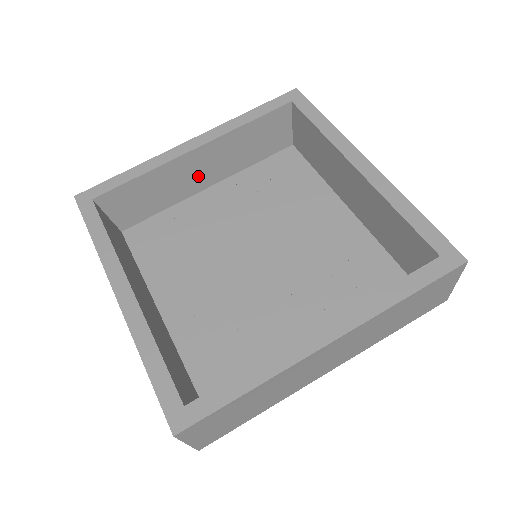
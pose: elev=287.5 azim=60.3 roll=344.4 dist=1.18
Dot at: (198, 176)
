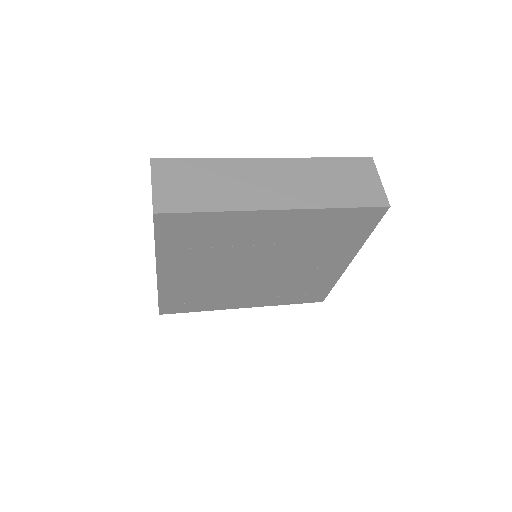
Dot at: occluded
